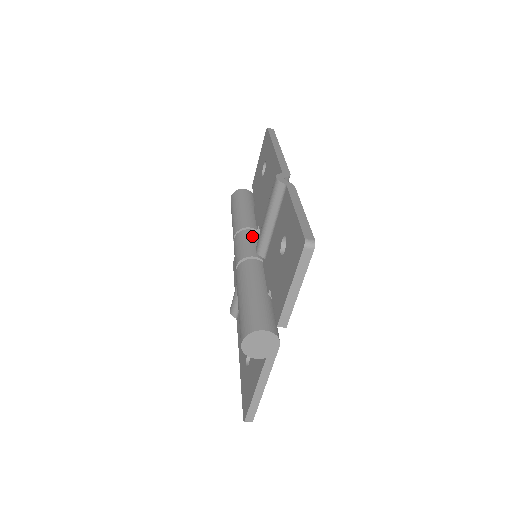
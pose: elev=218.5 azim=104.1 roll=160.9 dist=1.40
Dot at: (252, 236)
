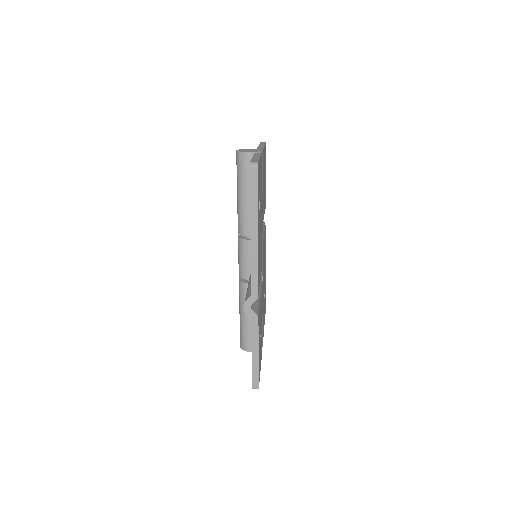
Dot at: (249, 251)
